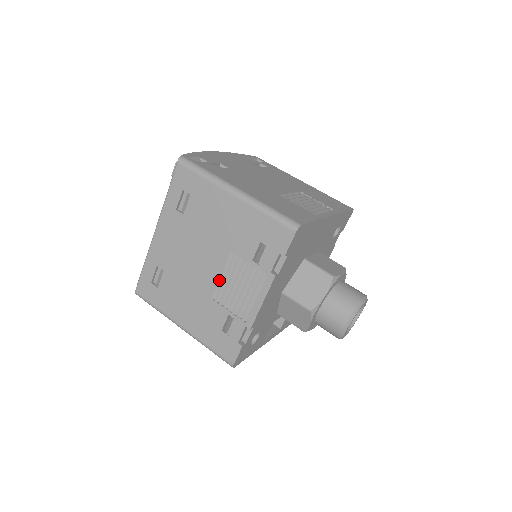
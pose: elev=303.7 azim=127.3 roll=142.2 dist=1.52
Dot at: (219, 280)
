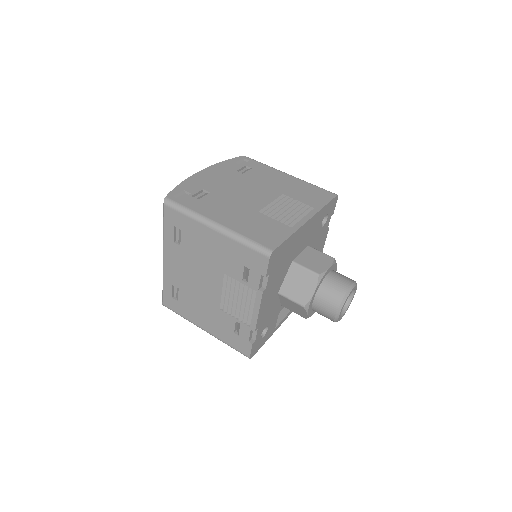
Dot at: (221, 295)
